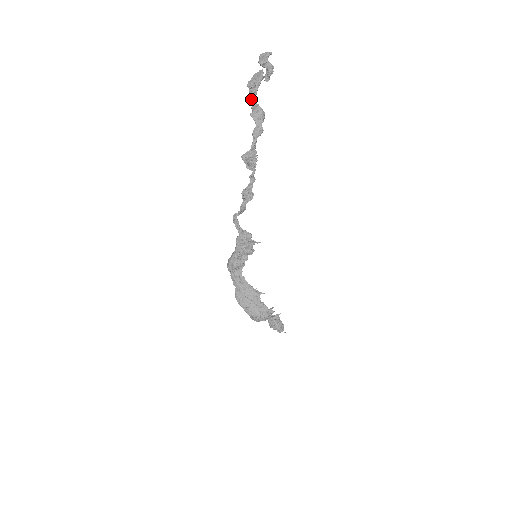
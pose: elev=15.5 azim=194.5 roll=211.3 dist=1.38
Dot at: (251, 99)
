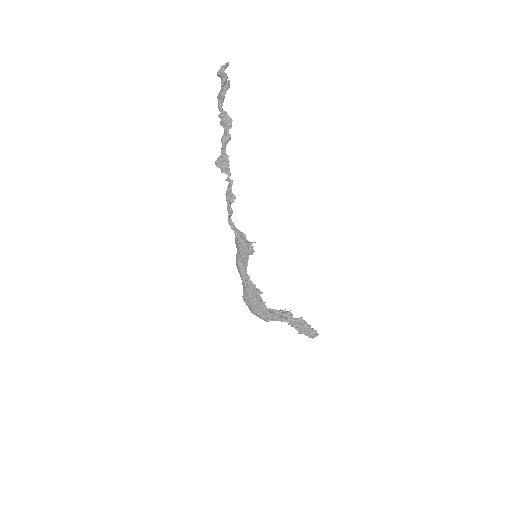
Dot at: (219, 109)
